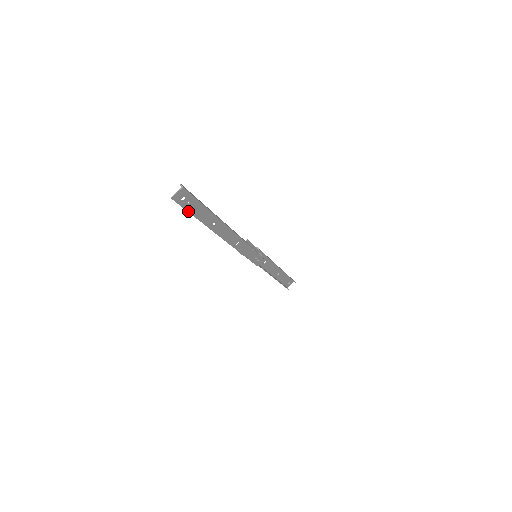
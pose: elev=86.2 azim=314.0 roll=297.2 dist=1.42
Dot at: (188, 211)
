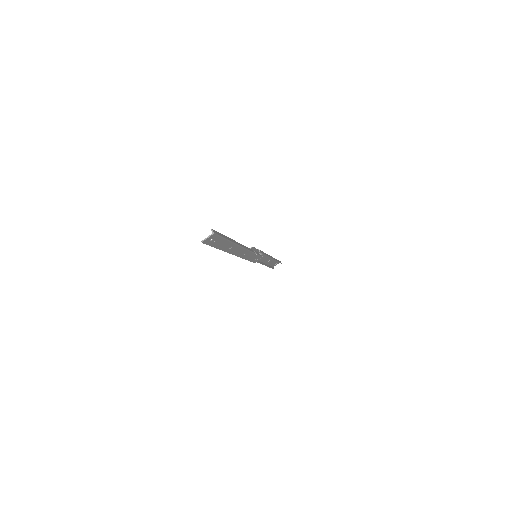
Dot at: (212, 246)
